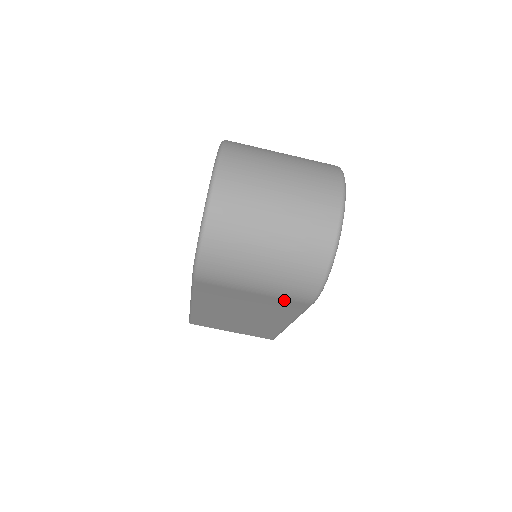
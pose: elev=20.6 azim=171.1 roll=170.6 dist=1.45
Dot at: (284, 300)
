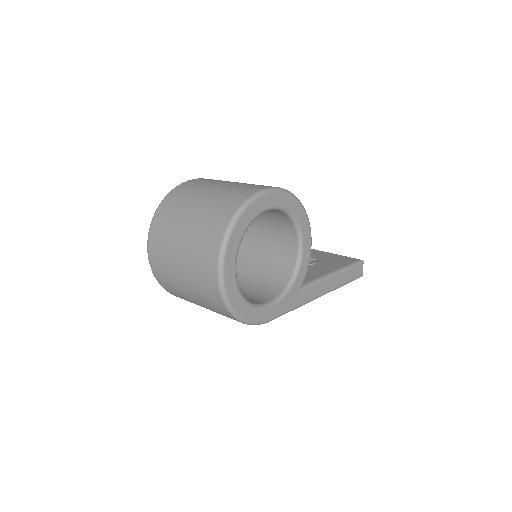
Dot at: occluded
